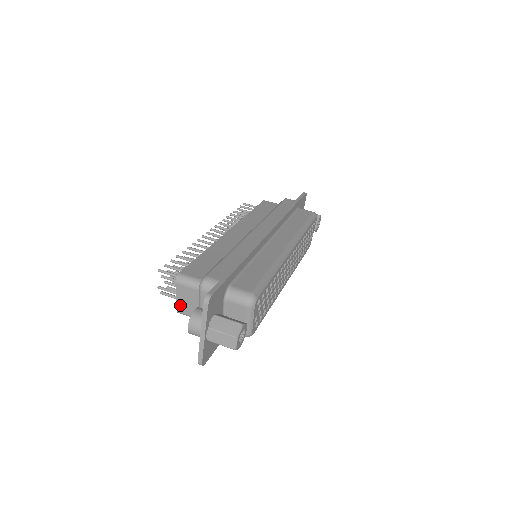
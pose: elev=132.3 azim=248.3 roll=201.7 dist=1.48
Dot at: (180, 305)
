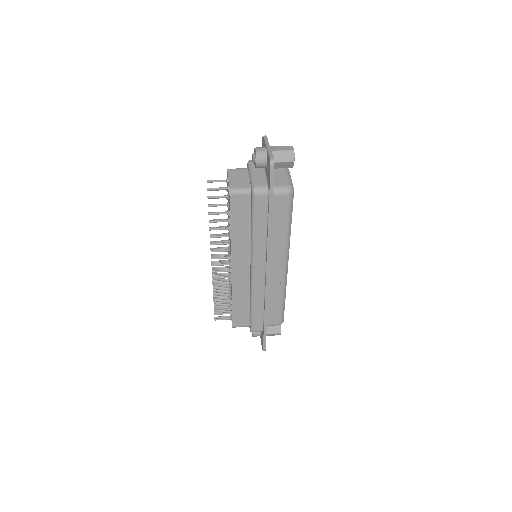
Dot at: (232, 183)
